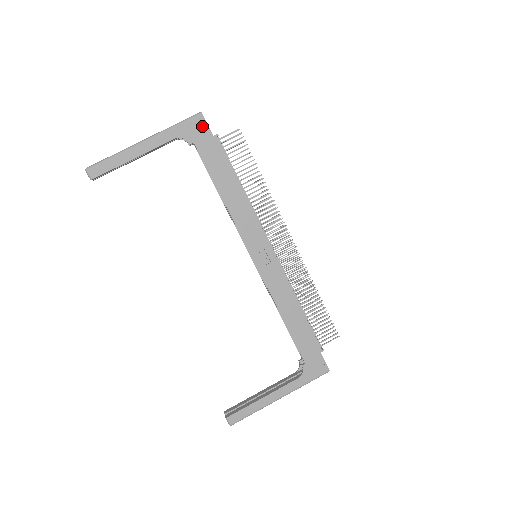
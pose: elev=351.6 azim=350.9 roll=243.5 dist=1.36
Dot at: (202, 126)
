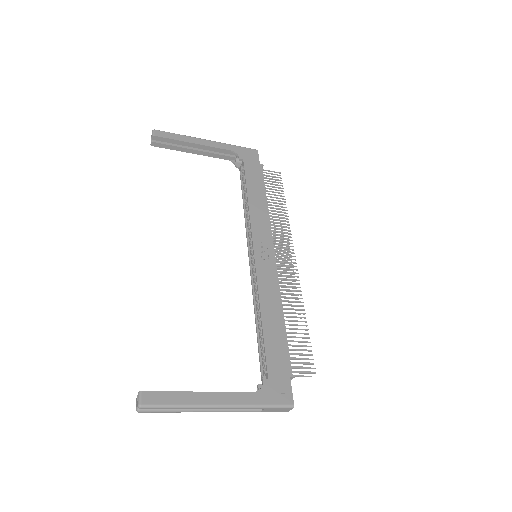
Dot at: (254, 155)
